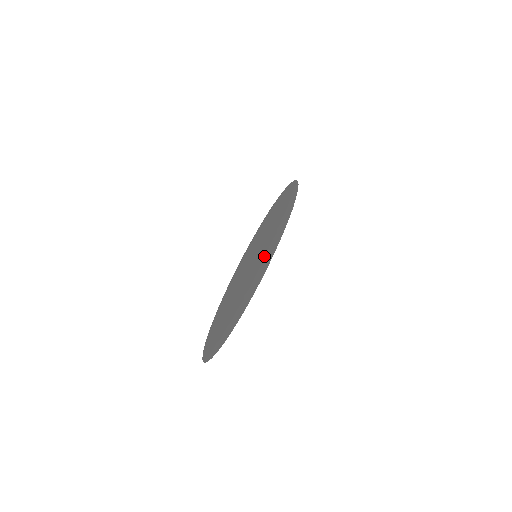
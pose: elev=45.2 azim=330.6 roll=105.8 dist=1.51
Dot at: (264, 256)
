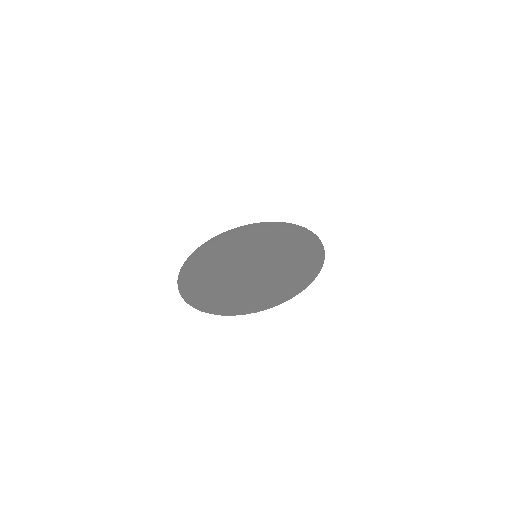
Dot at: (288, 269)
